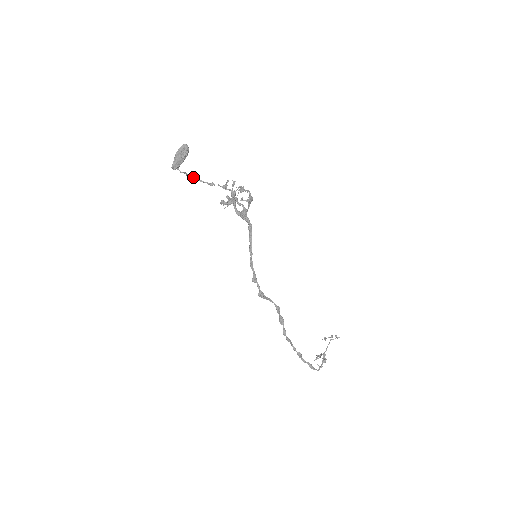
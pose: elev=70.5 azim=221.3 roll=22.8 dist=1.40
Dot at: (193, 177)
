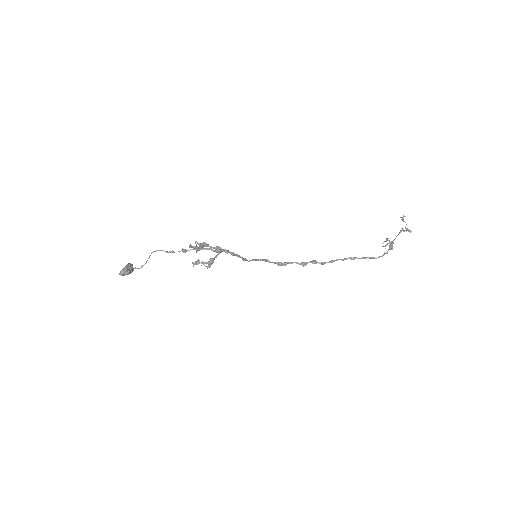
Dot at: (154, 251)
